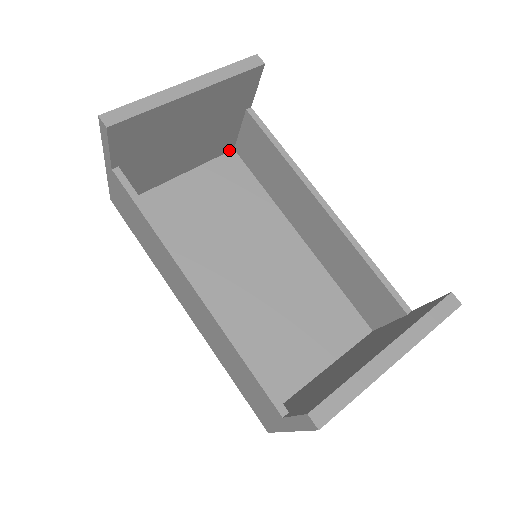
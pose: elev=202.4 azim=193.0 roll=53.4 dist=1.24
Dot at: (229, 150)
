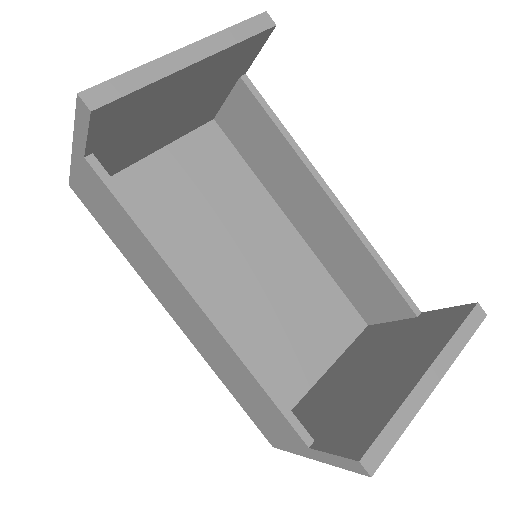
Dot at: (208, 120)
